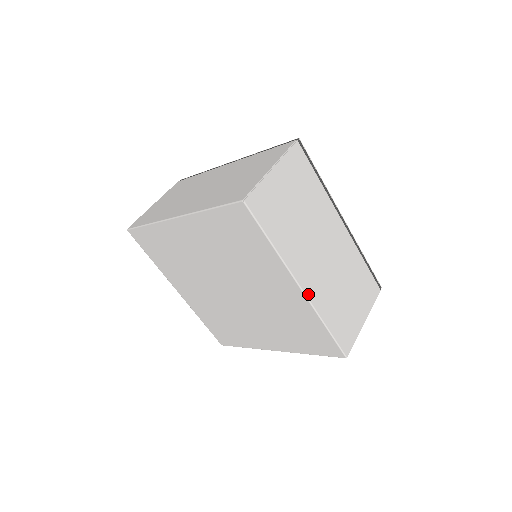
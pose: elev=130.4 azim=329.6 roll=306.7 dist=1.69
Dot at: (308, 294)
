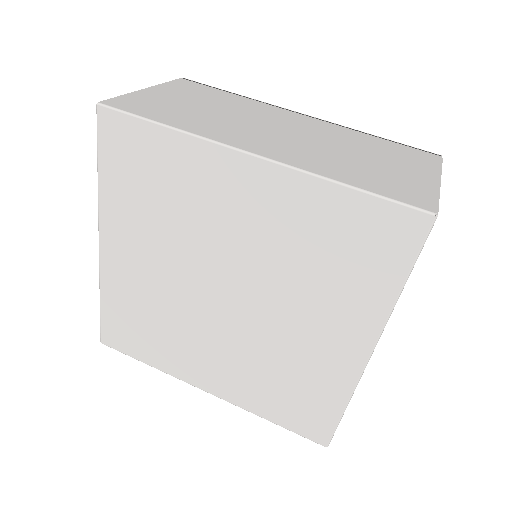
Dot at: (275, 159)
